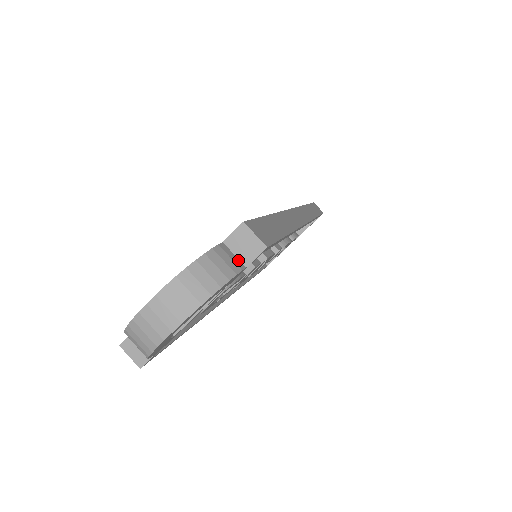
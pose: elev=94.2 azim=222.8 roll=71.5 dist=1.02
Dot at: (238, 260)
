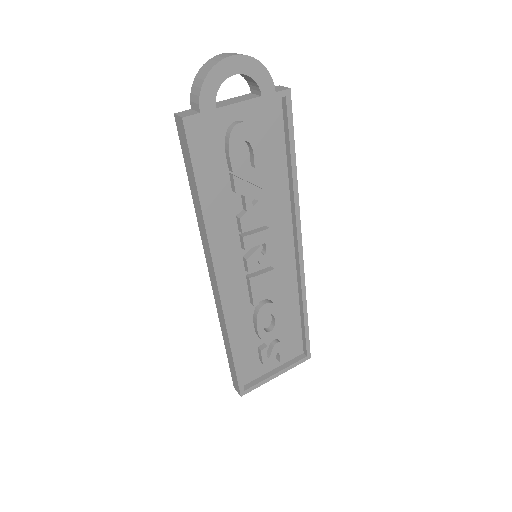
Dot at: (272, 90)
